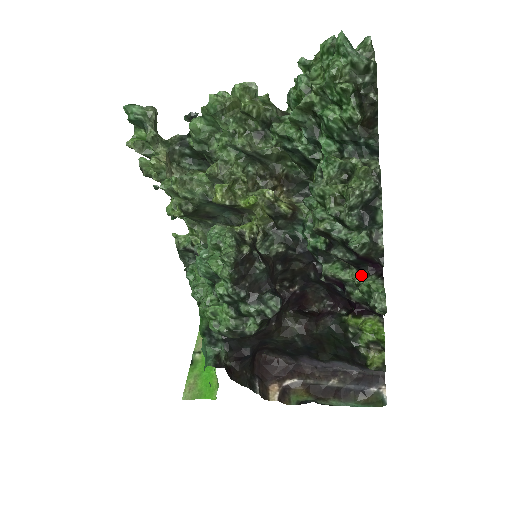
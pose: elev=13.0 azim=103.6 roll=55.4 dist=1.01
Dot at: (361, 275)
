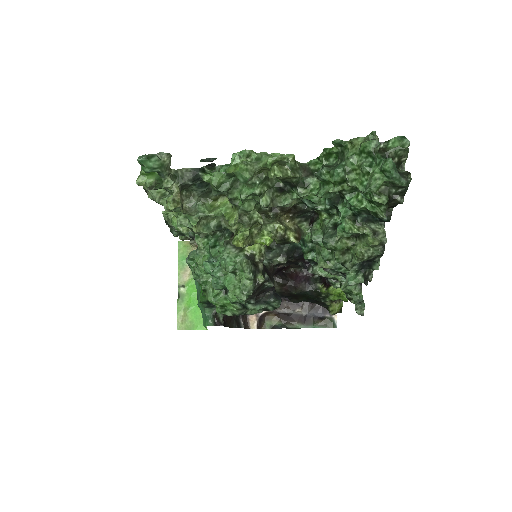
Dot at: (344, 277)
